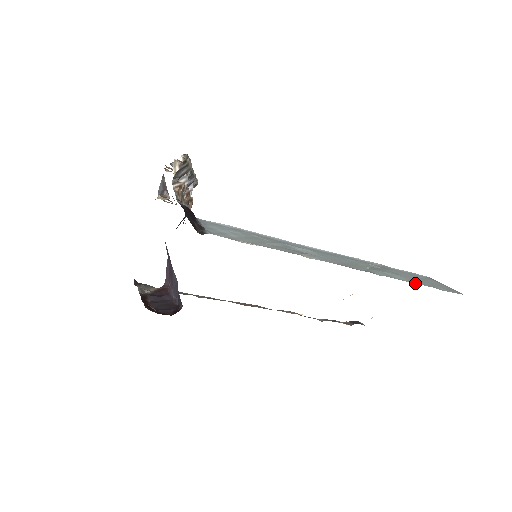
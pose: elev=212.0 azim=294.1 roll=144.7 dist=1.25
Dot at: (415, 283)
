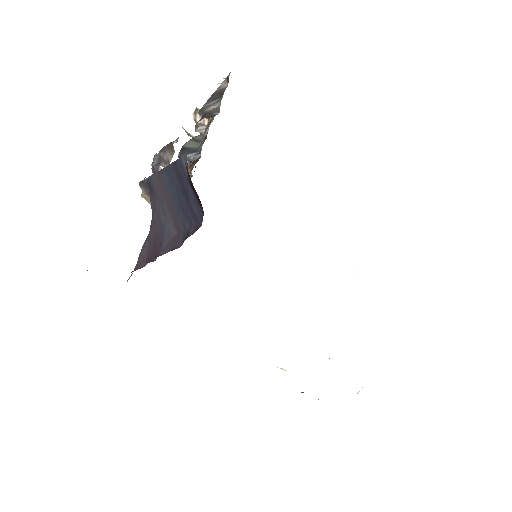
Dot at: occluded
